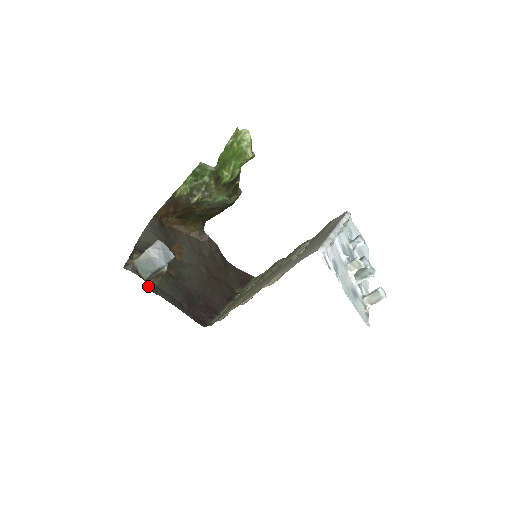
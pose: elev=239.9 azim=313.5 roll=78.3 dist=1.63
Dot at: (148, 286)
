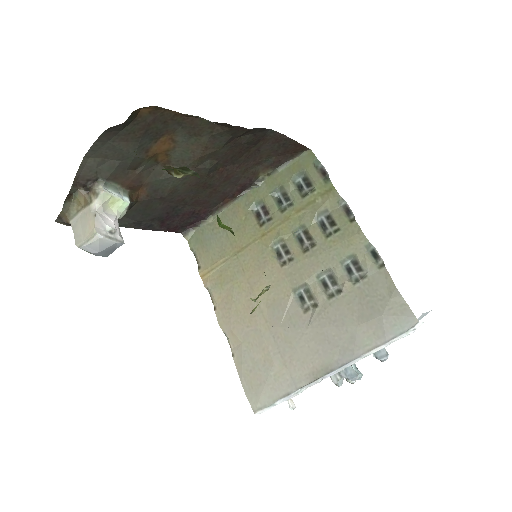
Dot at: occluded
